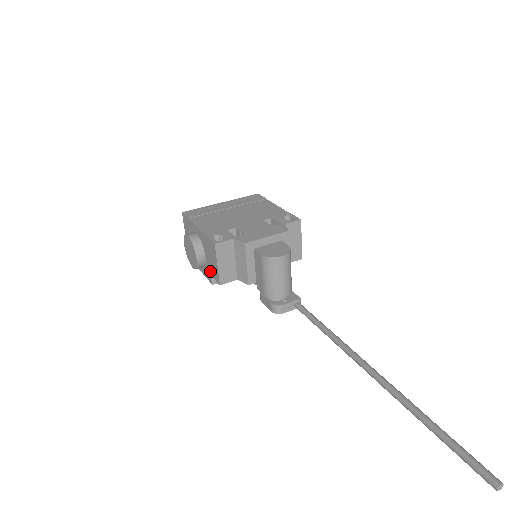
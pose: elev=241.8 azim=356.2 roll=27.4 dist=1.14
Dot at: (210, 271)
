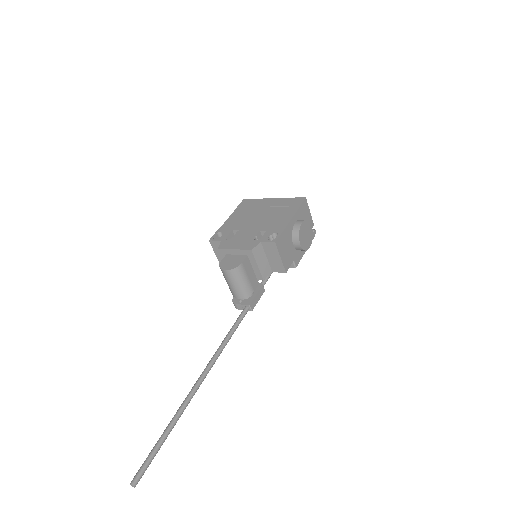
Dot at: occluded
